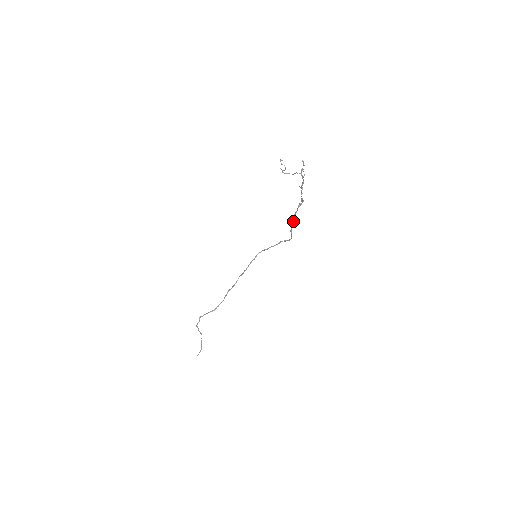
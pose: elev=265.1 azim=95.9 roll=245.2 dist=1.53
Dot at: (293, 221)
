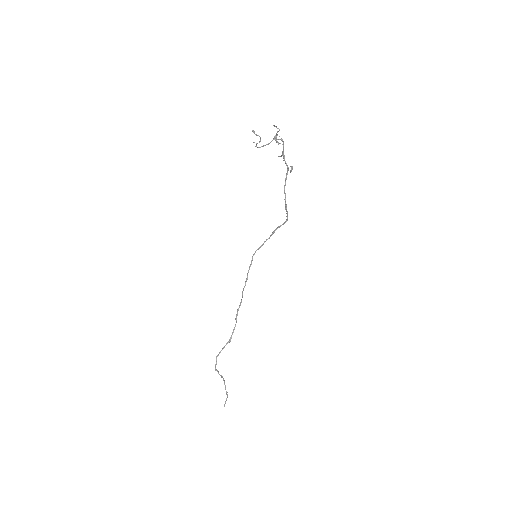
Dot at: (285, 197)
